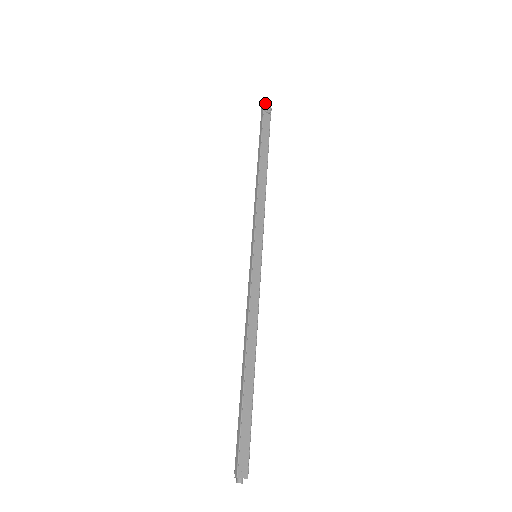
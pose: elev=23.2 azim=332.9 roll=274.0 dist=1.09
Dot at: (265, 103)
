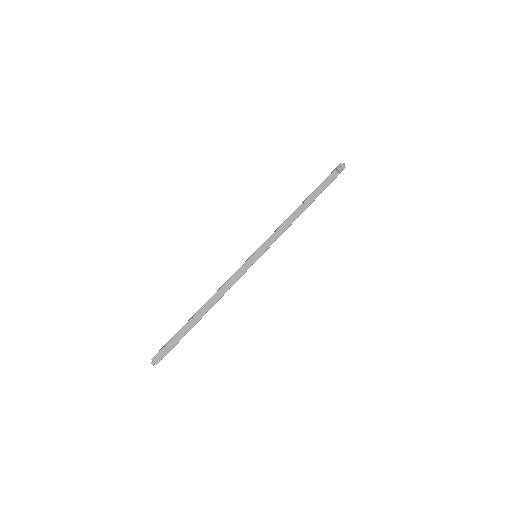
Dot at: (341, 164)
